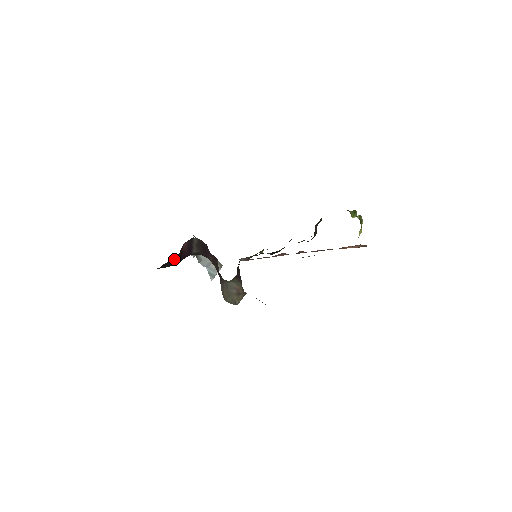
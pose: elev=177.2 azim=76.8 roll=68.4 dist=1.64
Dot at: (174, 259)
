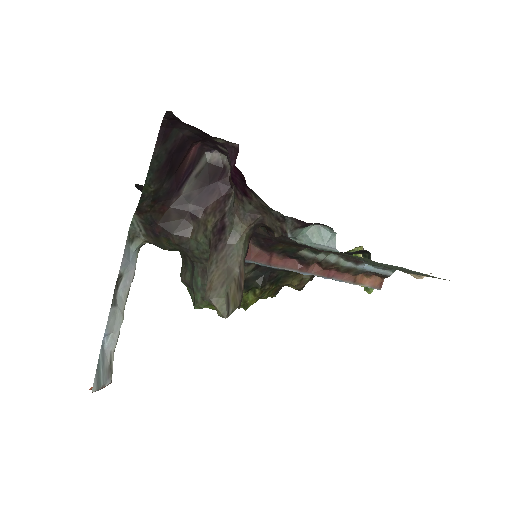
Dot at: (175, 153)
